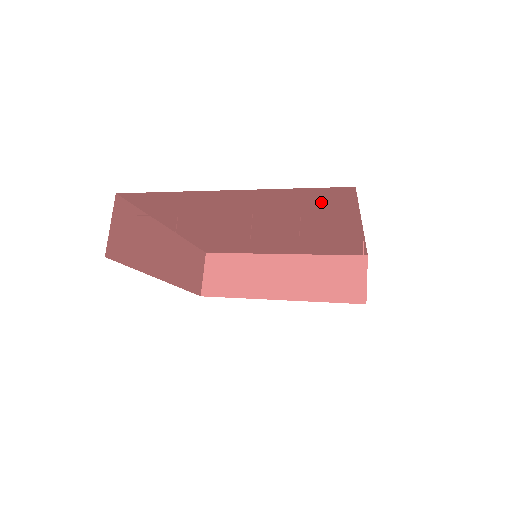
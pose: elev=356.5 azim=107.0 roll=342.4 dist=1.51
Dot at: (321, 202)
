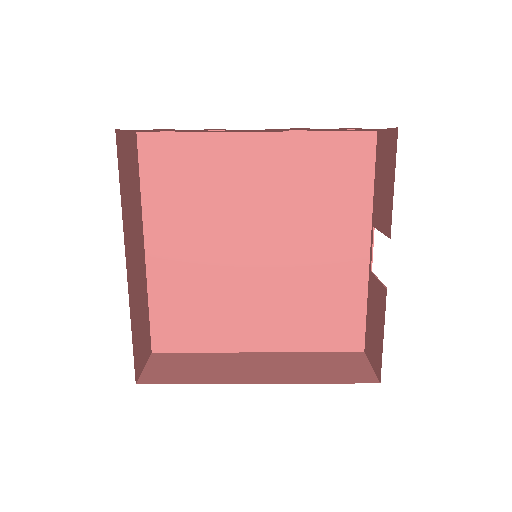
Dot at: (342, 167)
